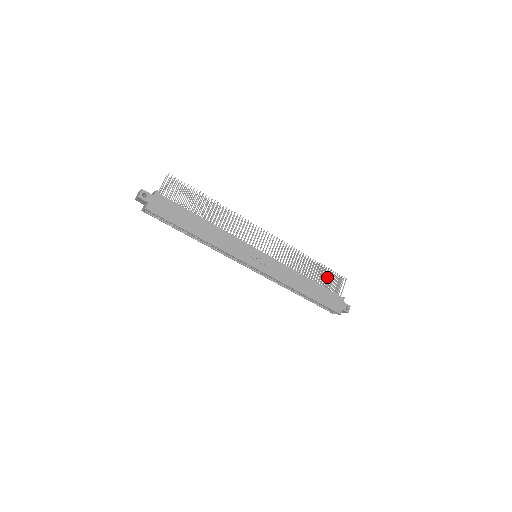
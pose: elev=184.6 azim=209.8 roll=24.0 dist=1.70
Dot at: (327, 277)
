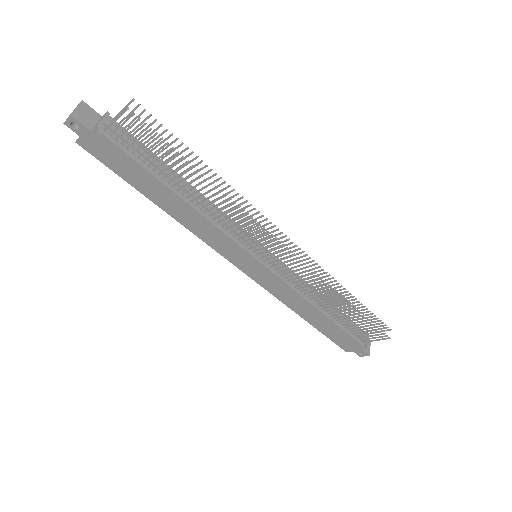
Dot at: (366, 318)
